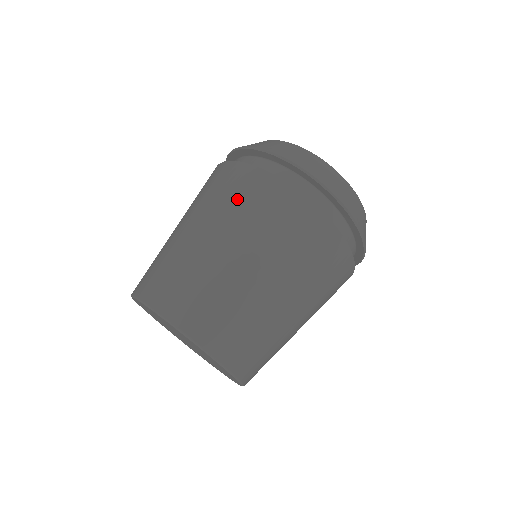
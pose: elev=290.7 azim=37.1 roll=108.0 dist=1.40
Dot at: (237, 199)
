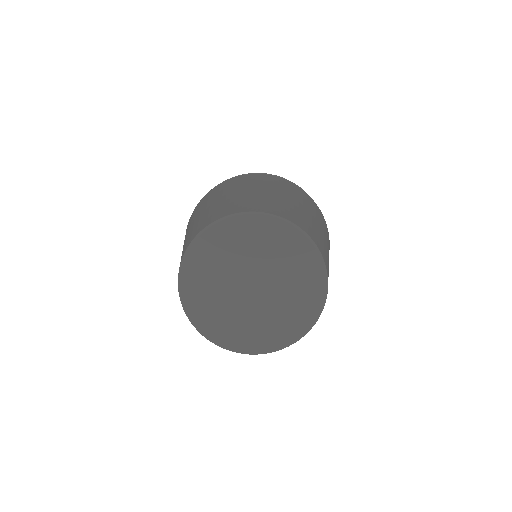
Dot at: (225, 187)
